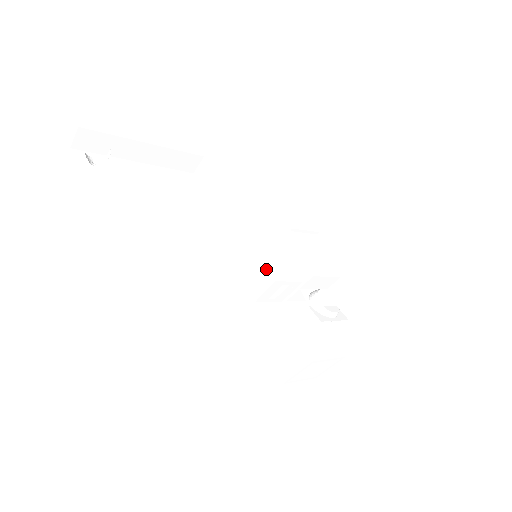
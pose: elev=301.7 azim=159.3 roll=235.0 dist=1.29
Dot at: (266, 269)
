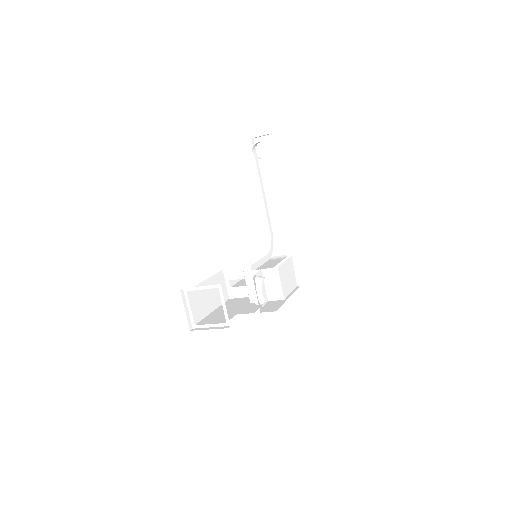
Dot at: occluded
